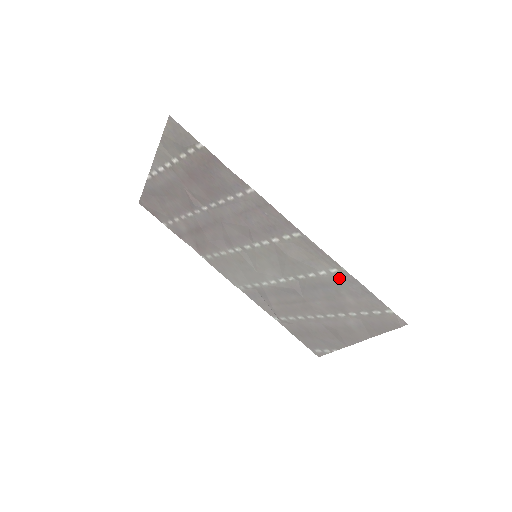
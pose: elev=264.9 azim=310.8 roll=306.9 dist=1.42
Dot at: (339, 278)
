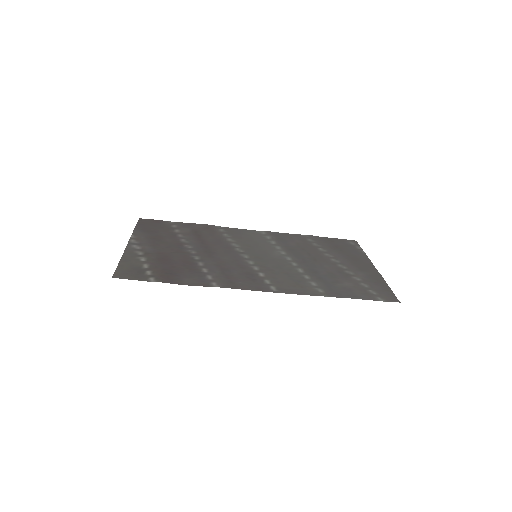
Dot at: (327, 290)
